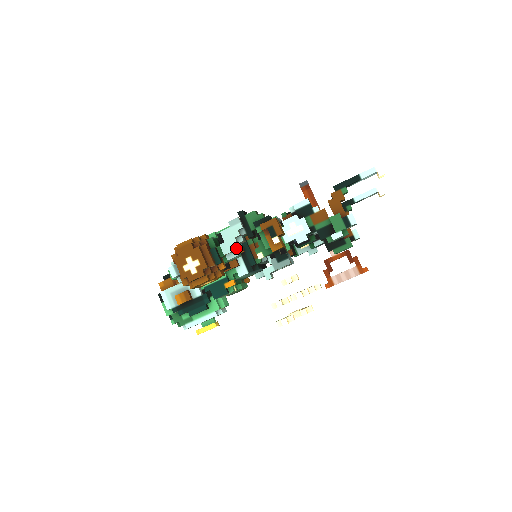
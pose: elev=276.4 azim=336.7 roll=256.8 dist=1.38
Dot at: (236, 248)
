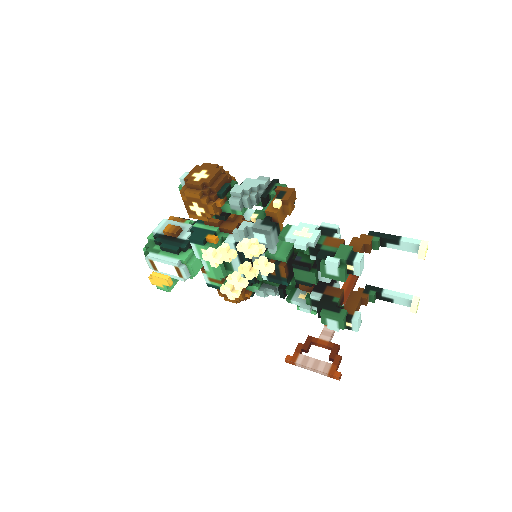
Dot at: (244, 197)
